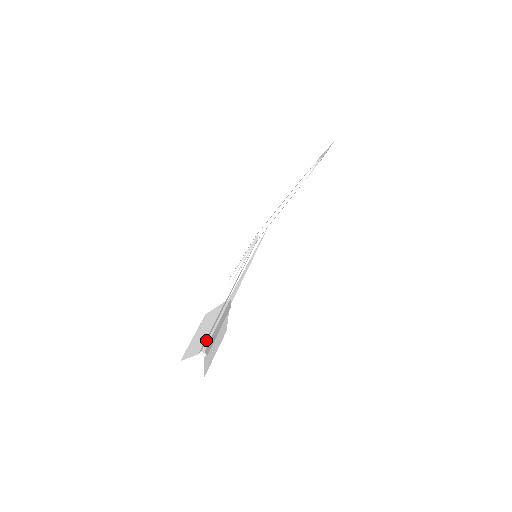
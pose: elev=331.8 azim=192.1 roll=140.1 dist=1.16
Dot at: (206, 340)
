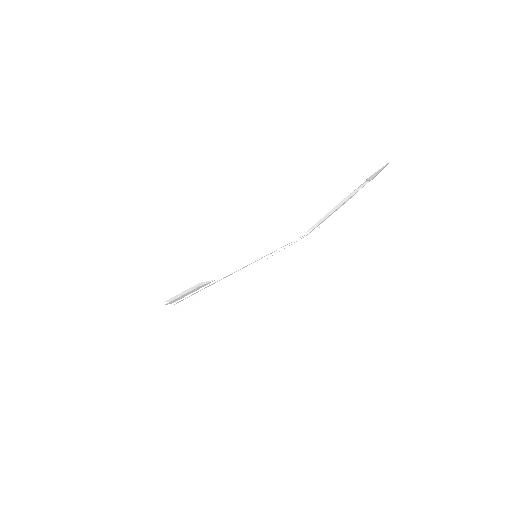
Dot at: occluded
